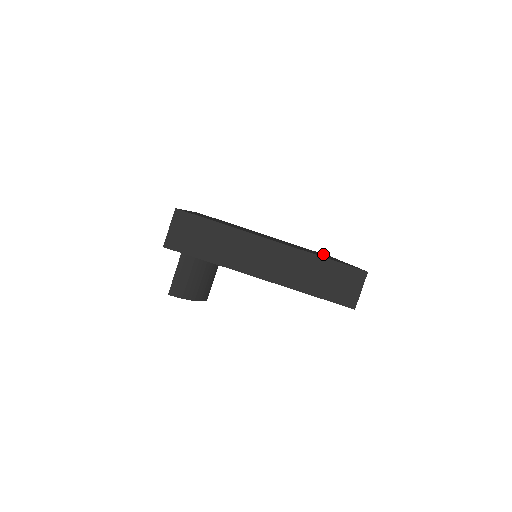
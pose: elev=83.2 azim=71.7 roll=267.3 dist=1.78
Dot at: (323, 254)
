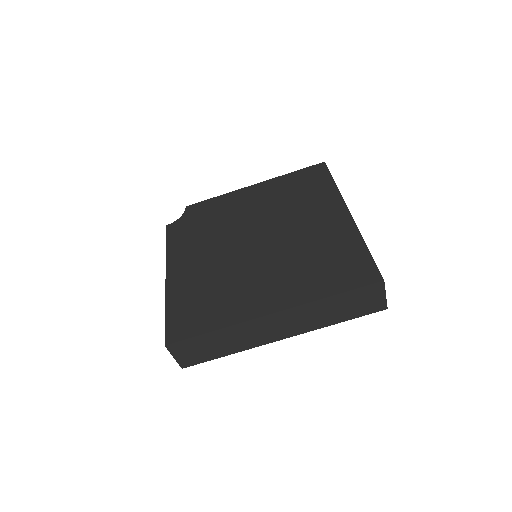
Dot at: (316, 181)
